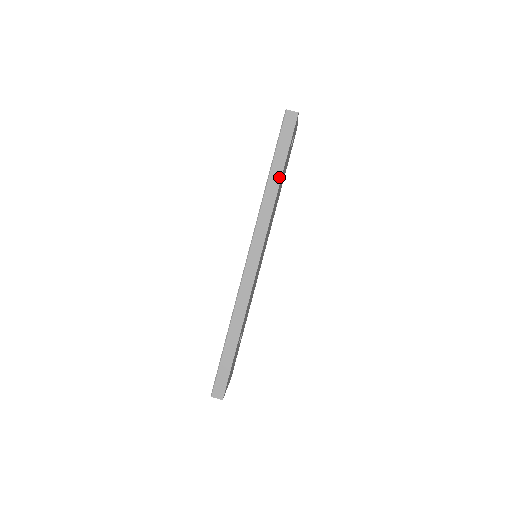
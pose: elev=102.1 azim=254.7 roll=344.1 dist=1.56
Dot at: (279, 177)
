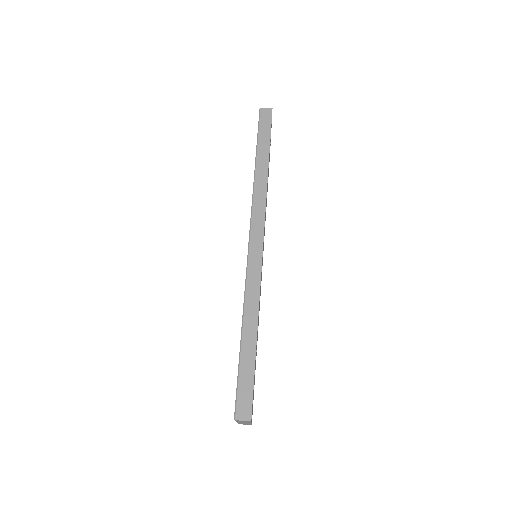
Dot at: (266, 162)
